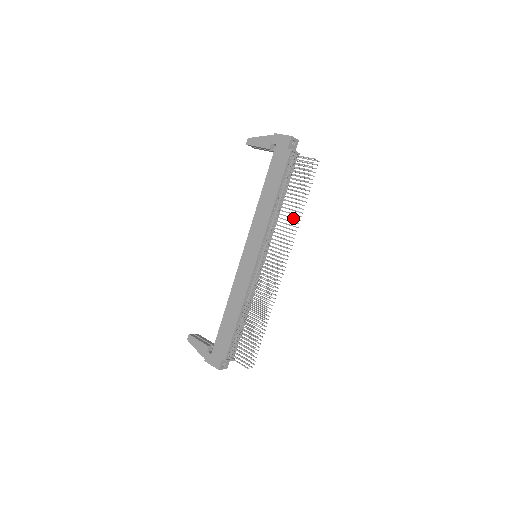
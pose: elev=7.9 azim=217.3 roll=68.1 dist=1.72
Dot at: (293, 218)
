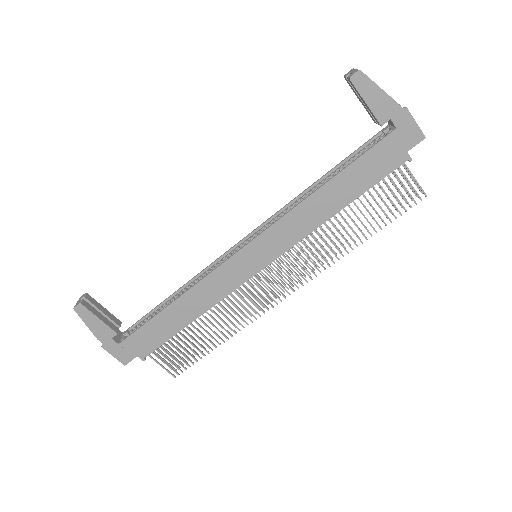
Dot at: (346, 250)
